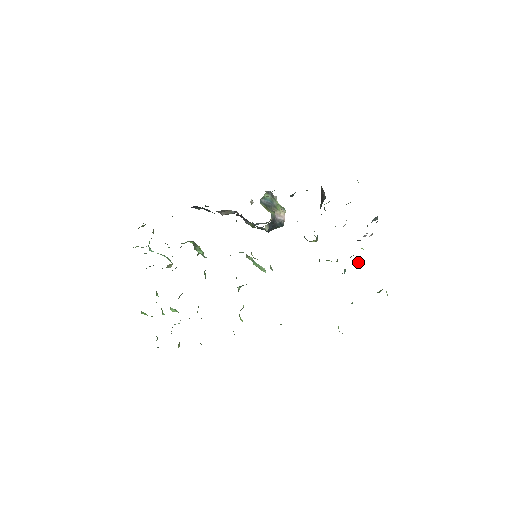
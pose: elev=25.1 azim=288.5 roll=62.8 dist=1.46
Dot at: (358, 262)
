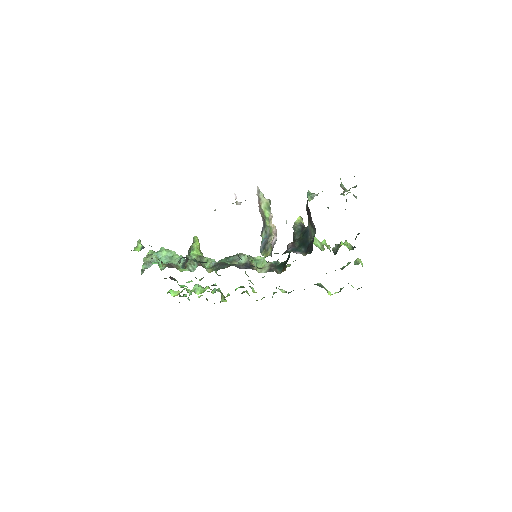
Dot at: occluded
